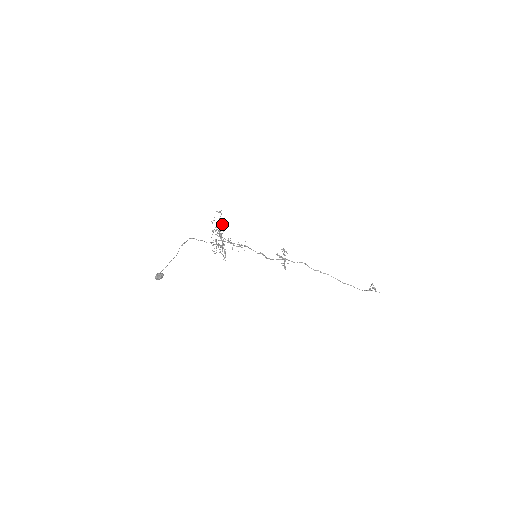
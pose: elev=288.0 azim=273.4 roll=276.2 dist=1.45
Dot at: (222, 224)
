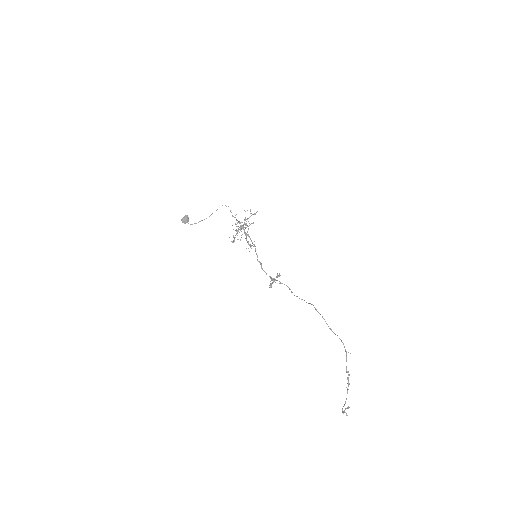
Dot at: (251, 215)
